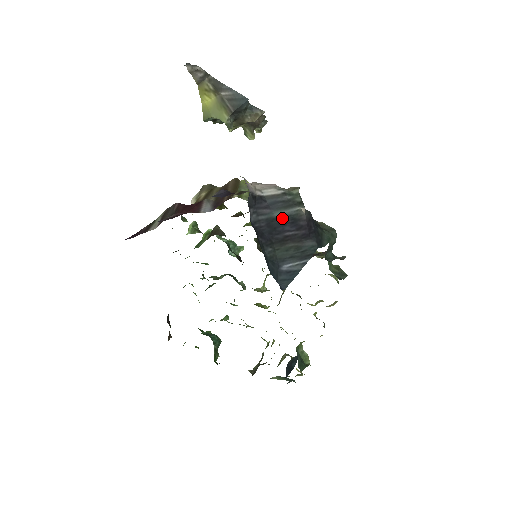
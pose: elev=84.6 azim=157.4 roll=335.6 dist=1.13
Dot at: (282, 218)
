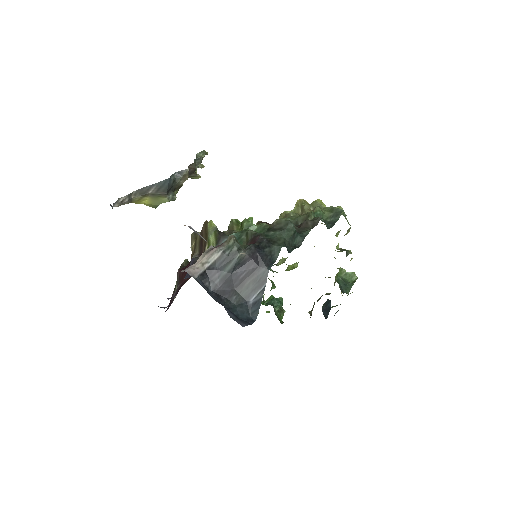
Dot at: (231, 270)
